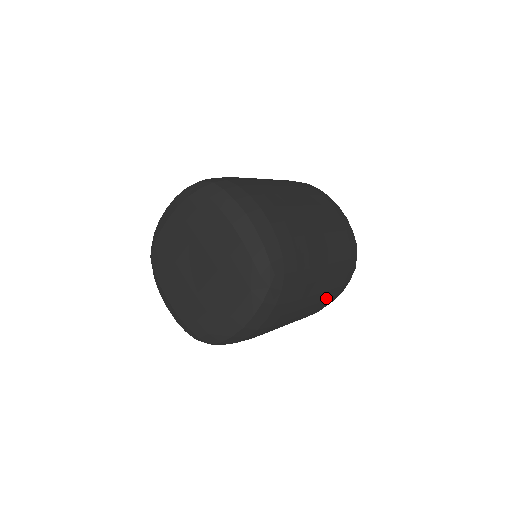
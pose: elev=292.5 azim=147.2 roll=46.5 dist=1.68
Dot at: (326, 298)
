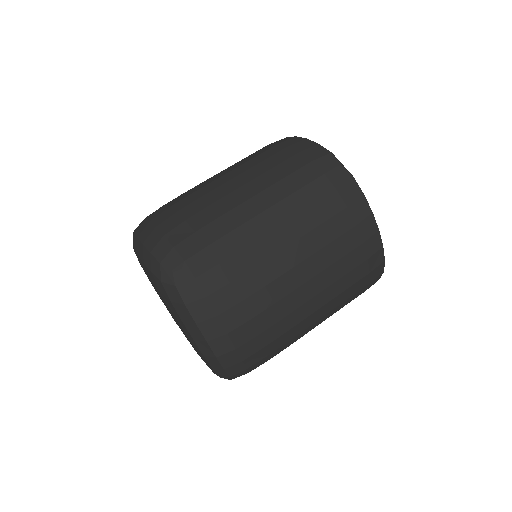
Dot at: occluded
